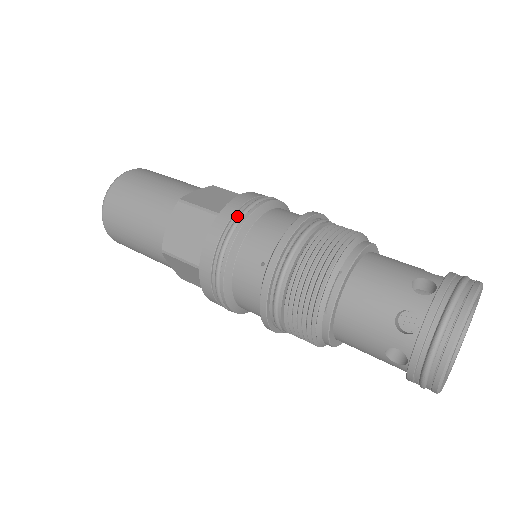
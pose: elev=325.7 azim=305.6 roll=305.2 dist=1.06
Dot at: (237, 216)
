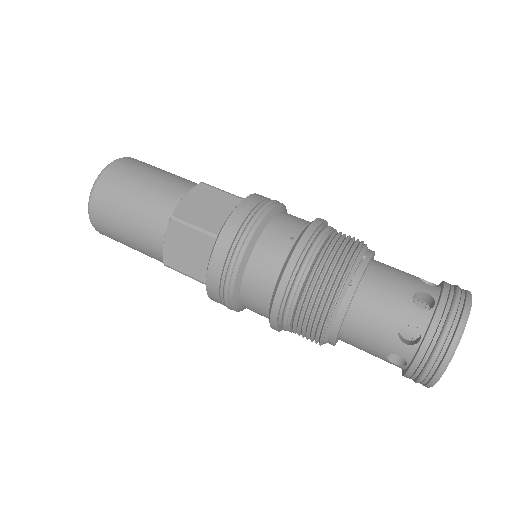
Dot at: (267, 201)
